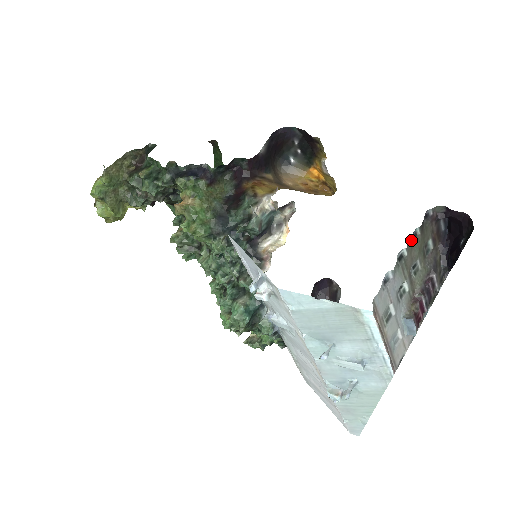
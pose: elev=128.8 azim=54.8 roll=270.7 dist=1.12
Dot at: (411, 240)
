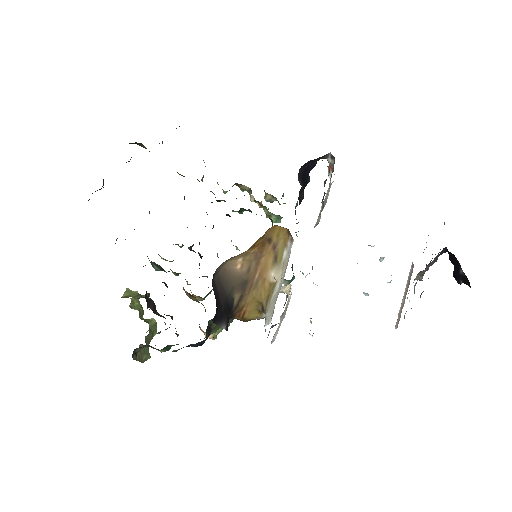
Dot at: occluded
